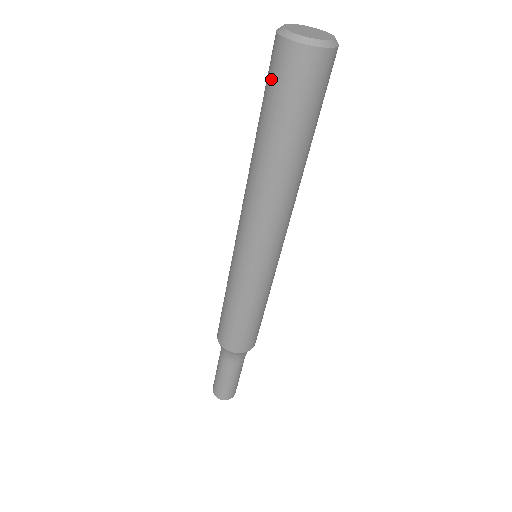
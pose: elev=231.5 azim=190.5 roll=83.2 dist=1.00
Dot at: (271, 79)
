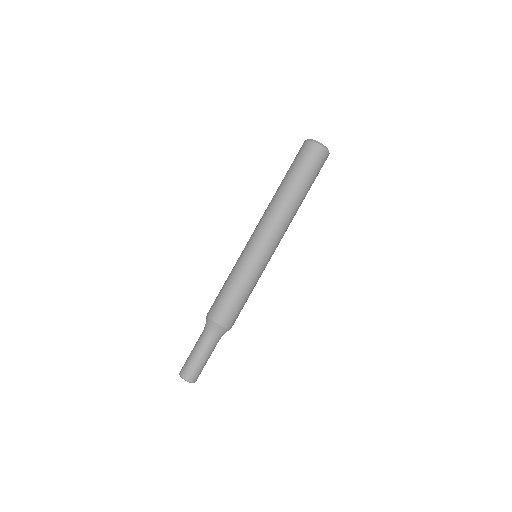
Dot at: (297, 156)
